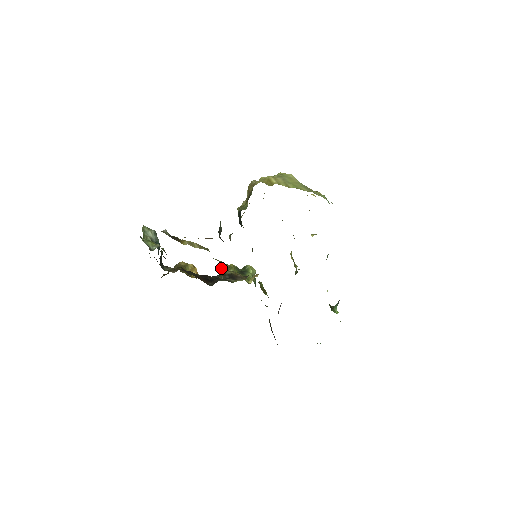
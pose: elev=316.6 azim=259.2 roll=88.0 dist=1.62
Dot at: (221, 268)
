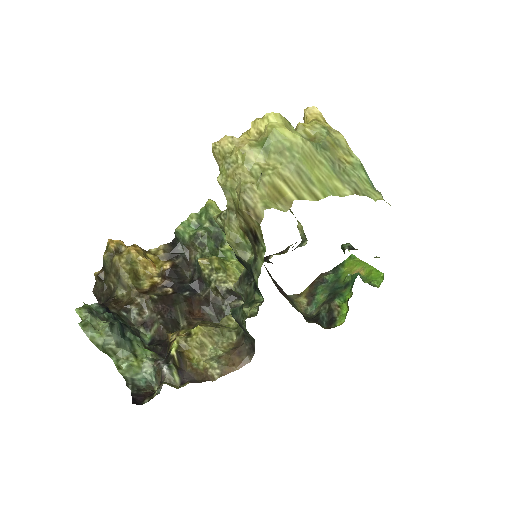
Dot at: (201, 270)
